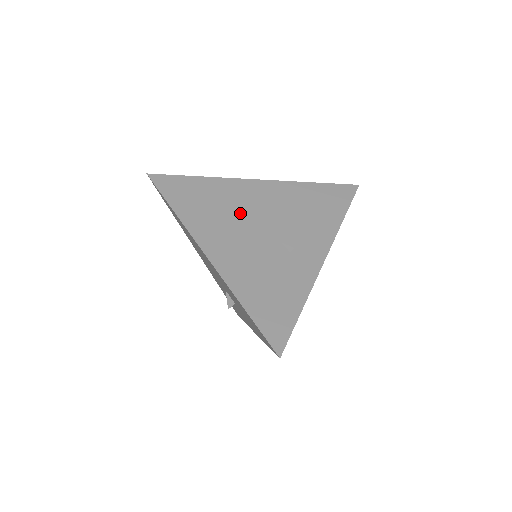
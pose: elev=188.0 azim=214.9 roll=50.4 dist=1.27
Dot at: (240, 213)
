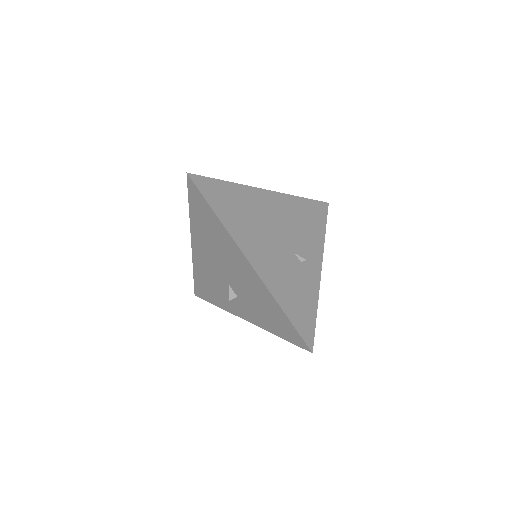
Dot at: (263, 223)
